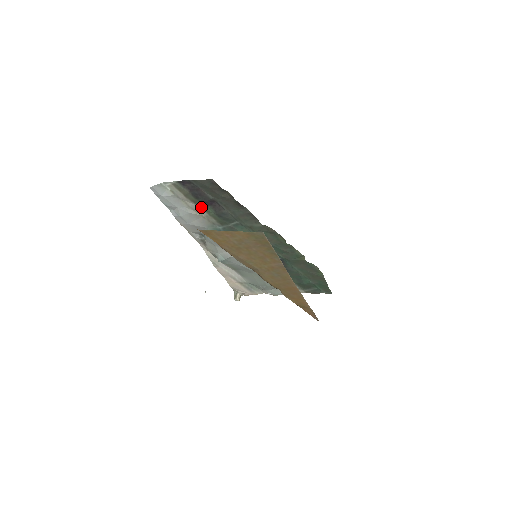
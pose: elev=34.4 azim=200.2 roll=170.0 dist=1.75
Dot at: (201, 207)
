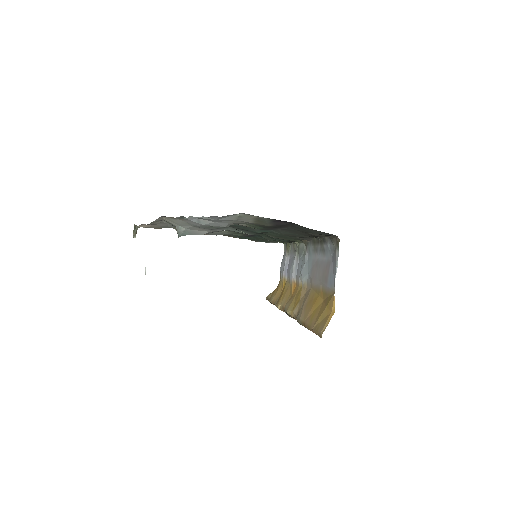
Dot at: (252, 225)
